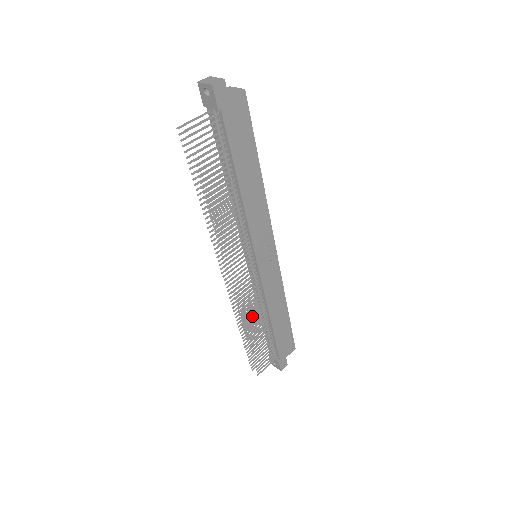
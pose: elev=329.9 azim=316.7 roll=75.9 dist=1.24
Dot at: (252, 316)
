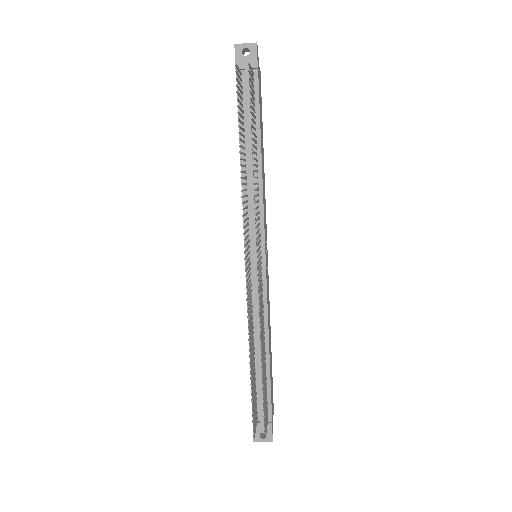
Dot at: (262, 333)
